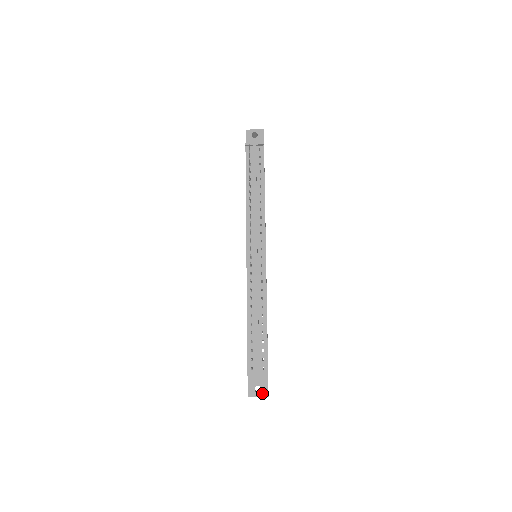
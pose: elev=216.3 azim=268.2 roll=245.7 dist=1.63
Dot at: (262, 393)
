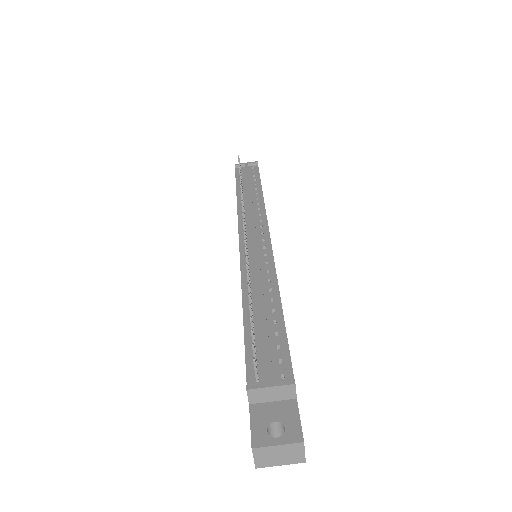
Dot at: (286, 436)
